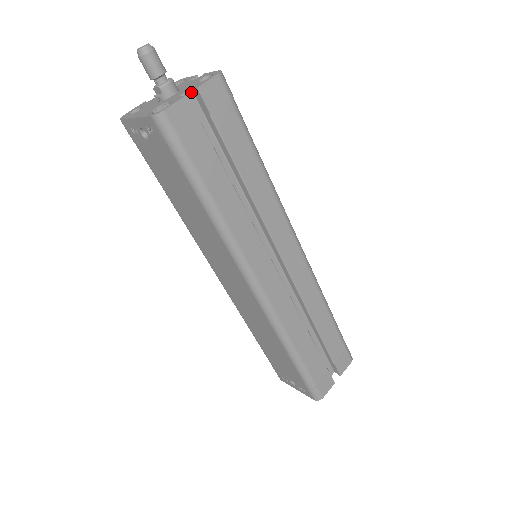
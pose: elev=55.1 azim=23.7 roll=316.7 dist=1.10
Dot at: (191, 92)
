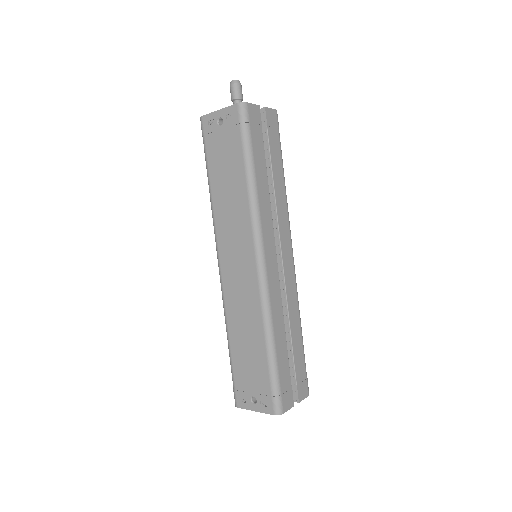
Dot at: occluded
